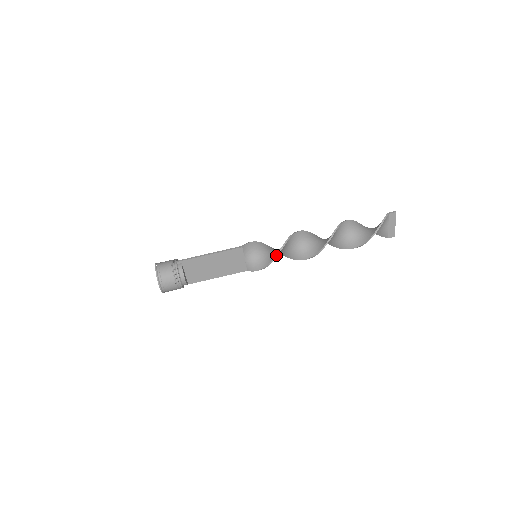
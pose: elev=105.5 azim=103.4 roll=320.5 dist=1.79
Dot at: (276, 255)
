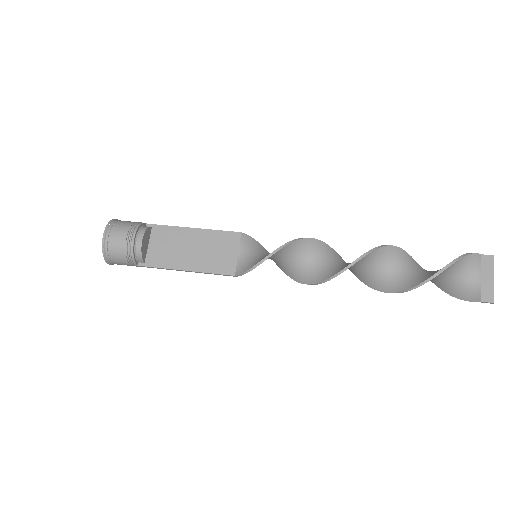
Dot at: (284, 244)
